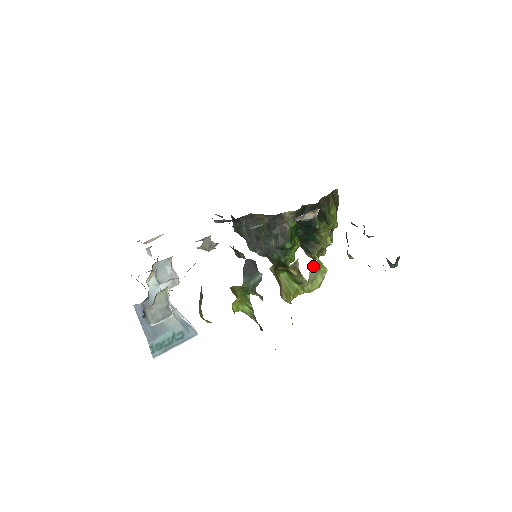
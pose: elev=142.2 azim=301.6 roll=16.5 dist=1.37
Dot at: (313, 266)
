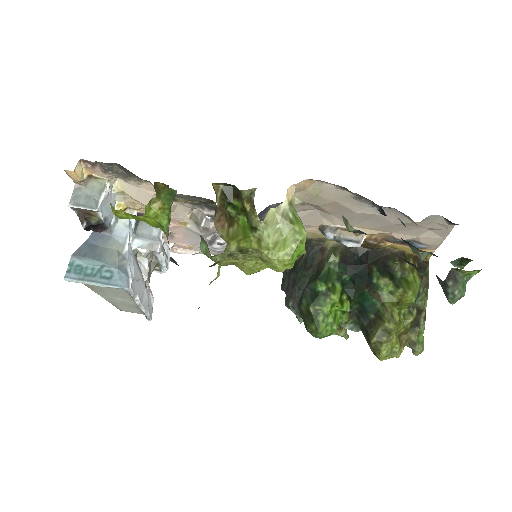
Dot at: (277, 207)
